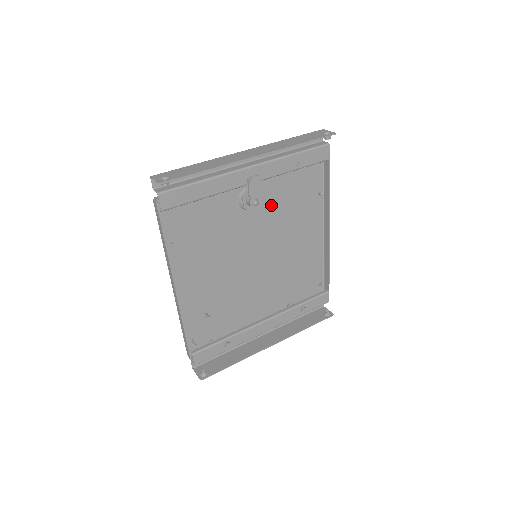
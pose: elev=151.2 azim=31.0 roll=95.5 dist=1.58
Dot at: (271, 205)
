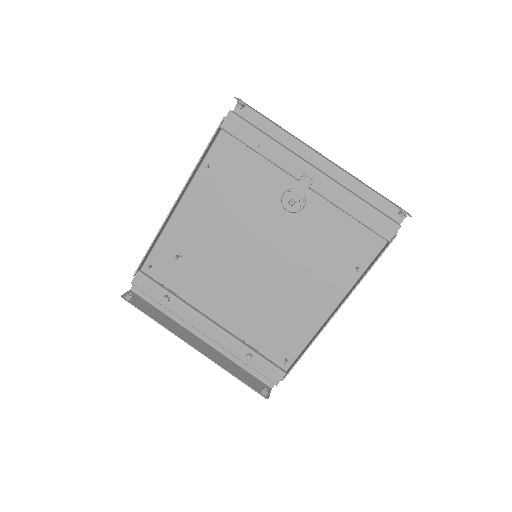
Dot at: (307, 228)
